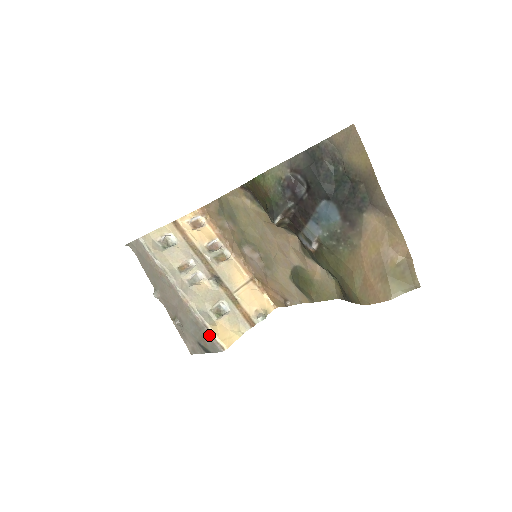
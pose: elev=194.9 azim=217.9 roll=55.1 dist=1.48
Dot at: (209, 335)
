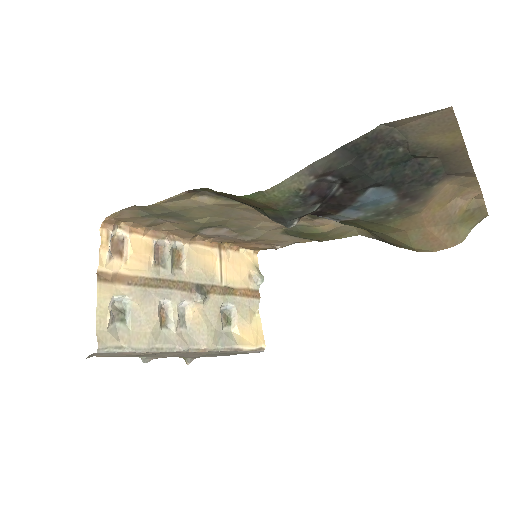
Dot at: (244, 352)
